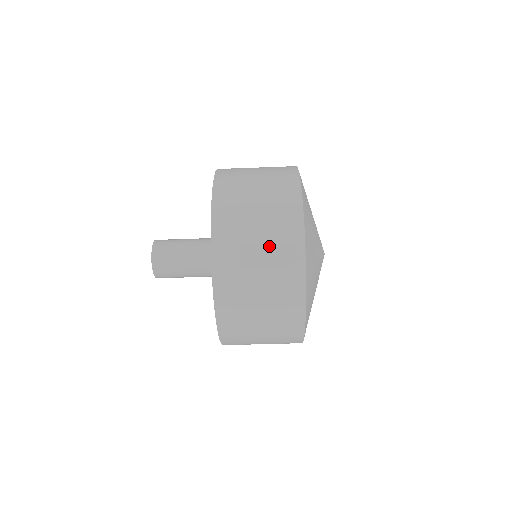
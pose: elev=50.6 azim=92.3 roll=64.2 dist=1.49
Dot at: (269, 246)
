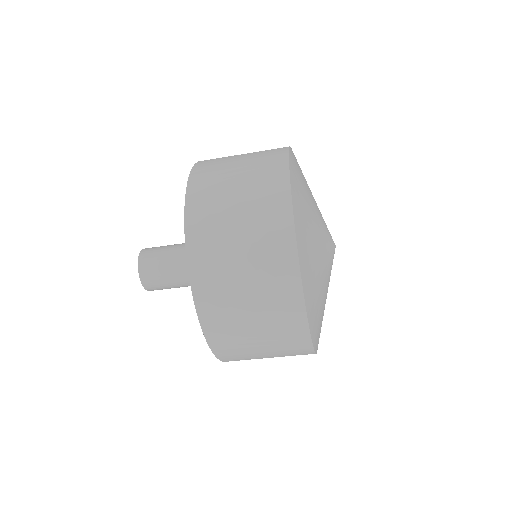
Dot at: (259, 289)
